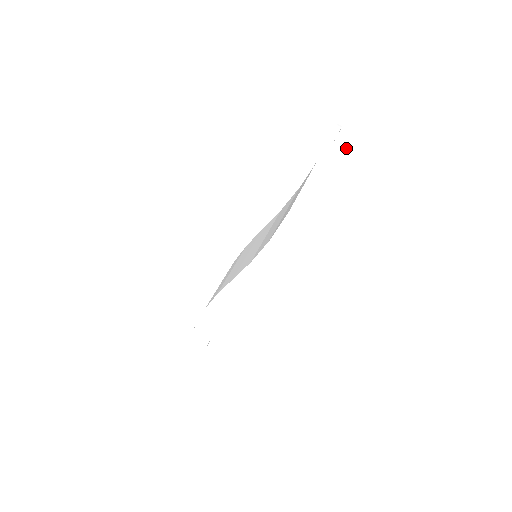
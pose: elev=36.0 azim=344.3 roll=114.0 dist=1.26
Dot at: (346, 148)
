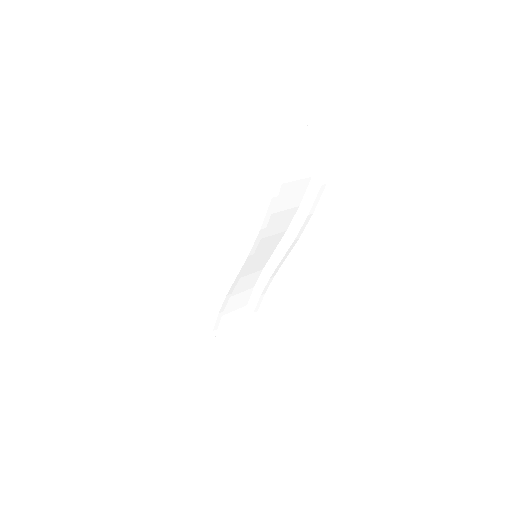
Dot at: (325, 158)
